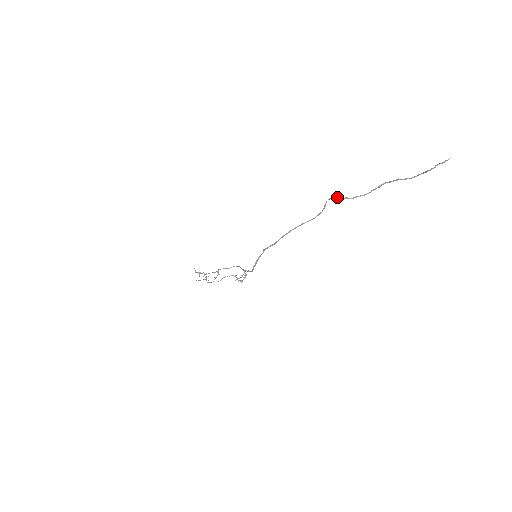
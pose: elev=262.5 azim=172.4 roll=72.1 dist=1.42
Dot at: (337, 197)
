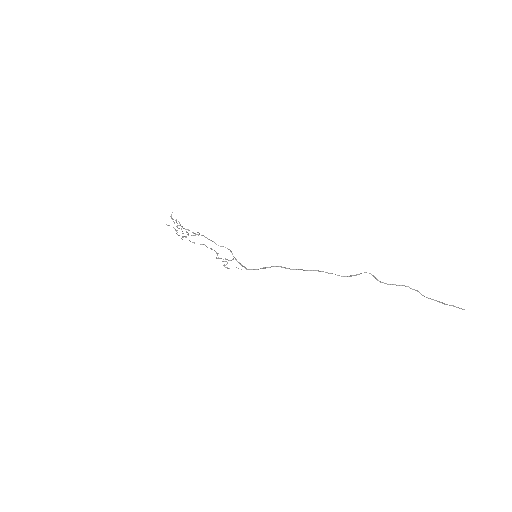
Dot at: (373, 275)
